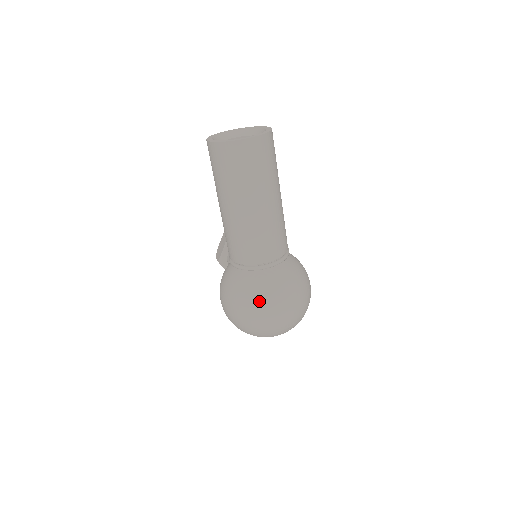
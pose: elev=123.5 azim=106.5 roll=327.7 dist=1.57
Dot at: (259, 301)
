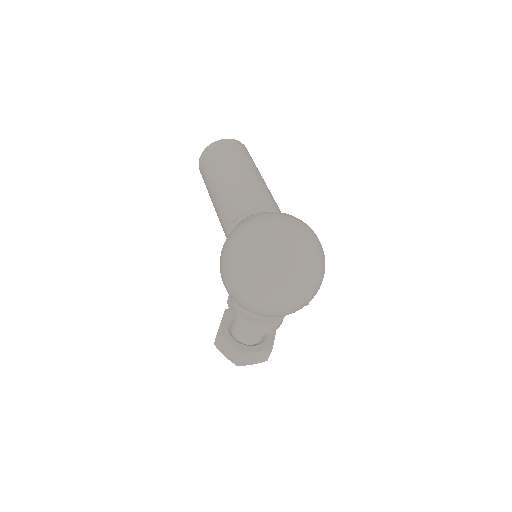
Dot at: (263, 218)
